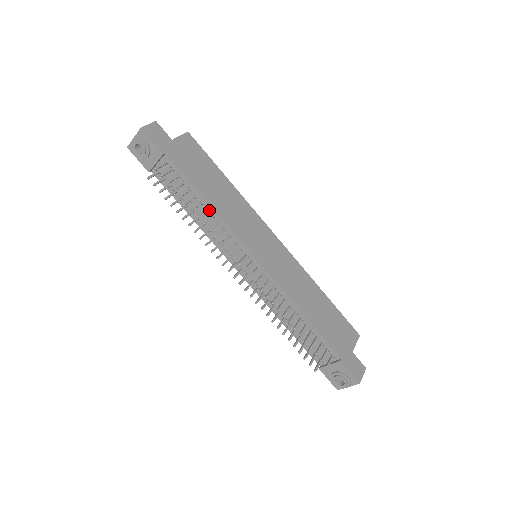
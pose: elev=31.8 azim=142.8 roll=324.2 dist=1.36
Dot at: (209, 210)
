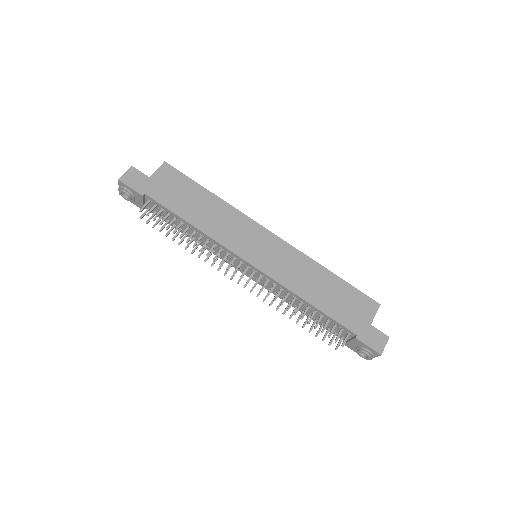
Dot at: (197, 231)
